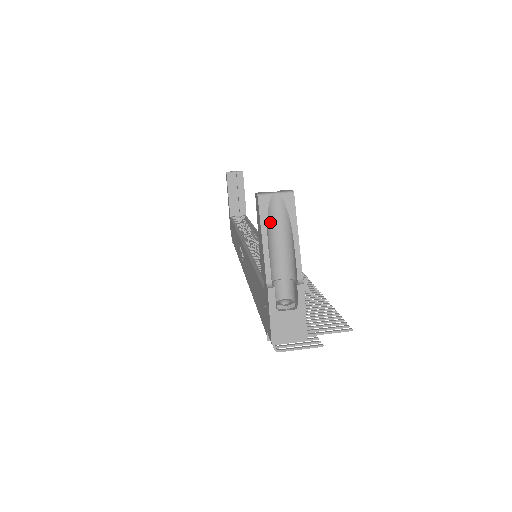
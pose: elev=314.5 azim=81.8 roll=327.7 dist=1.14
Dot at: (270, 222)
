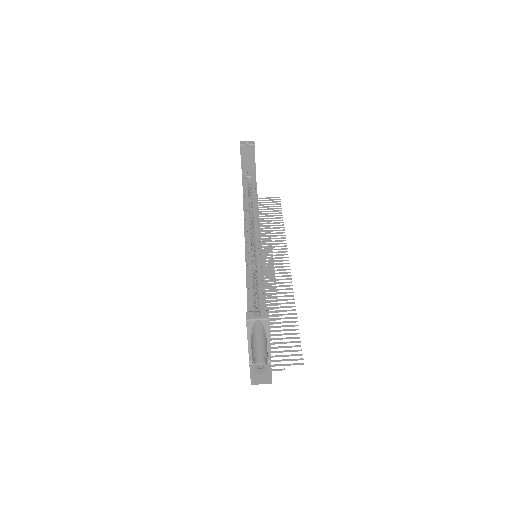
Dot at: (253, 332)
